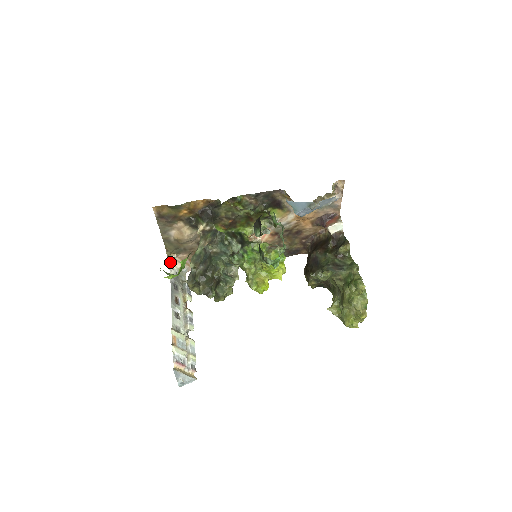
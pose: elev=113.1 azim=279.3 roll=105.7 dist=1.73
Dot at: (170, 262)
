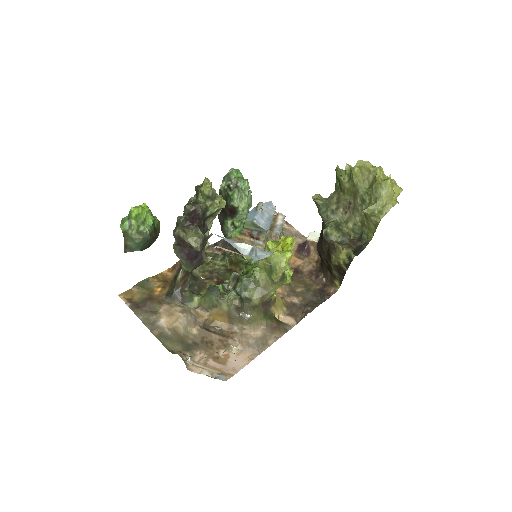
Dot at: (189, 370)
